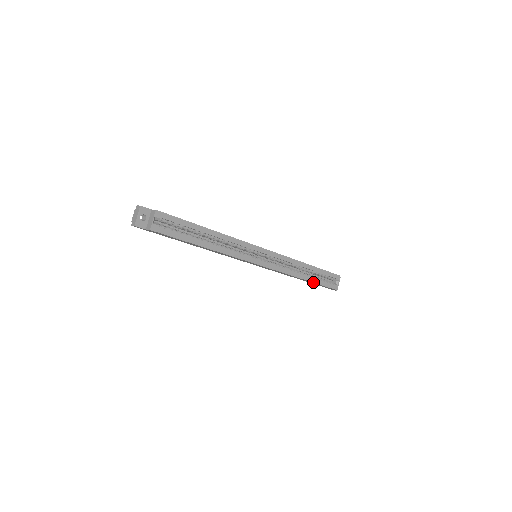
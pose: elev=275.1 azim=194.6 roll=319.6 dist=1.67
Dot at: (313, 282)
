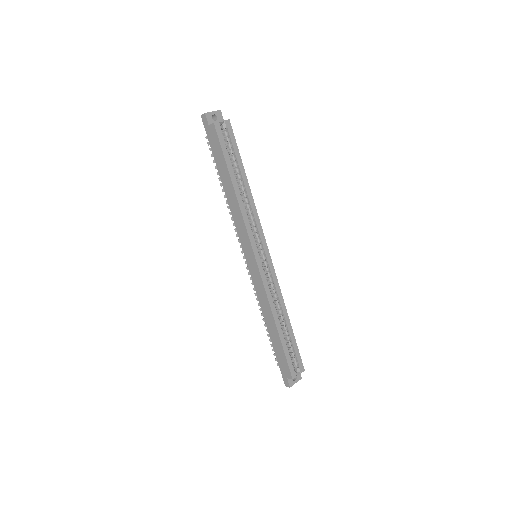
Dot at: (281, 340)
